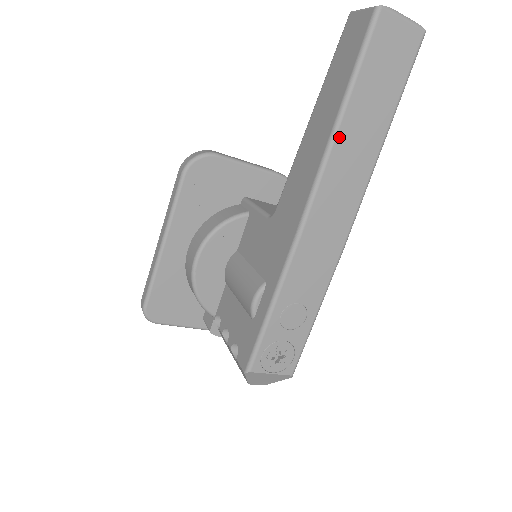
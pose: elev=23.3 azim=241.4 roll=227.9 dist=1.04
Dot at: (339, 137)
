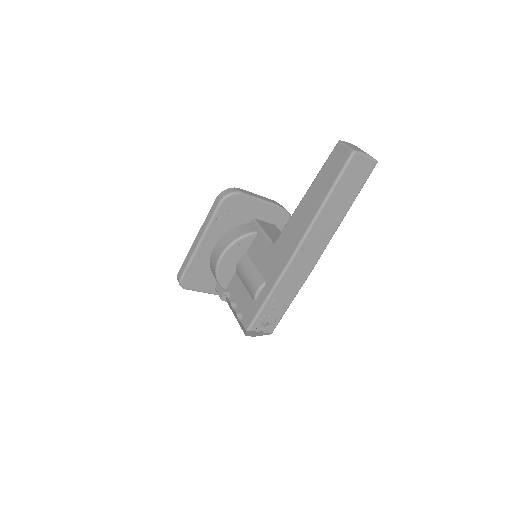
Dot at: (321, 215)
